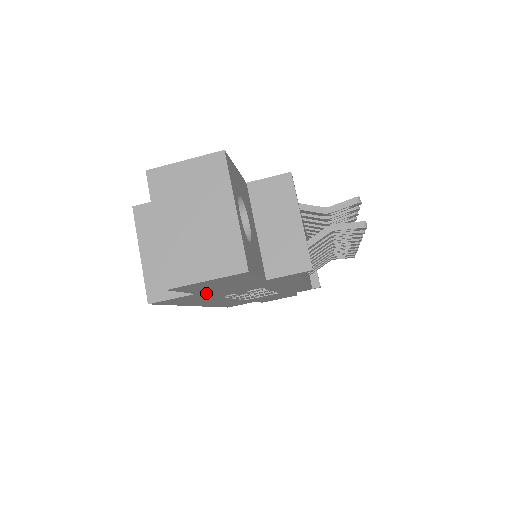
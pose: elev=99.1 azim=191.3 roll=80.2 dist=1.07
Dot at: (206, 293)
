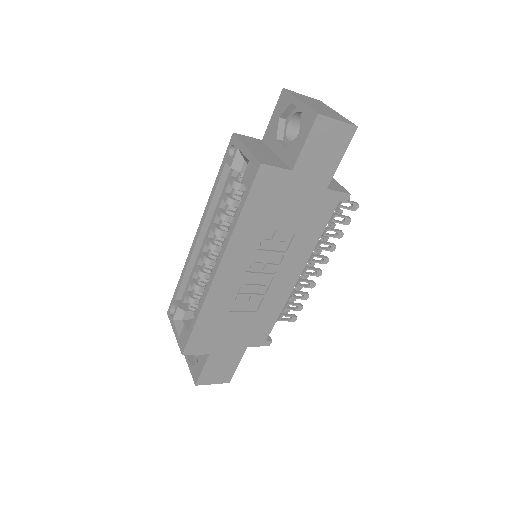
Dot at: (290, 183)
